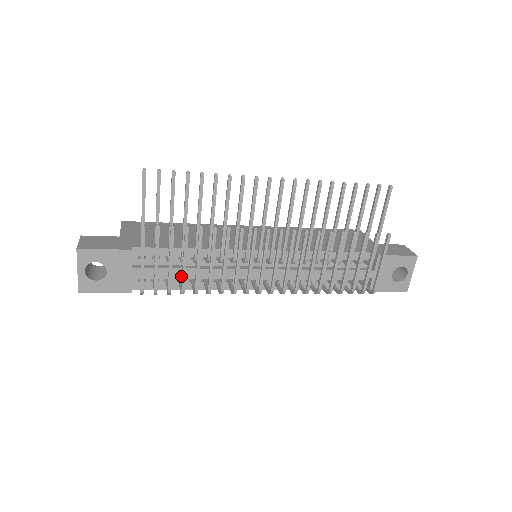
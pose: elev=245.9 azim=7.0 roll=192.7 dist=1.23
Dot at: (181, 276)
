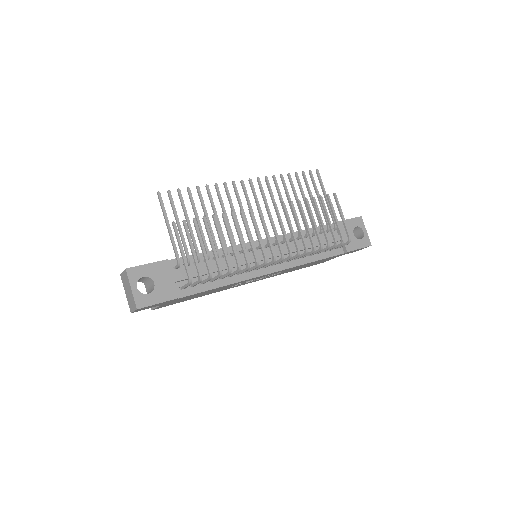
Dot at: occluded
